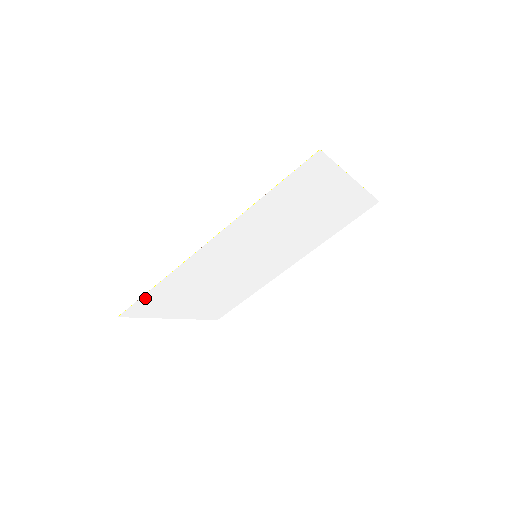
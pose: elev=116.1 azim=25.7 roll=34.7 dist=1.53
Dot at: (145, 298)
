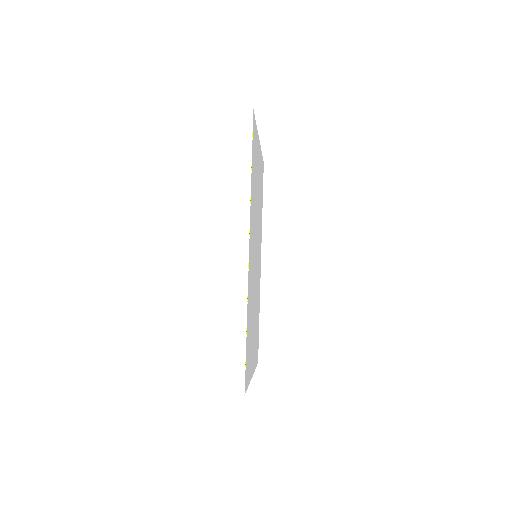
Dot at: (246, 353)
